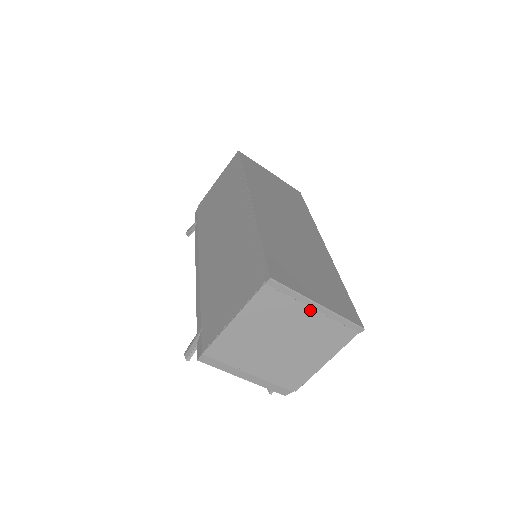
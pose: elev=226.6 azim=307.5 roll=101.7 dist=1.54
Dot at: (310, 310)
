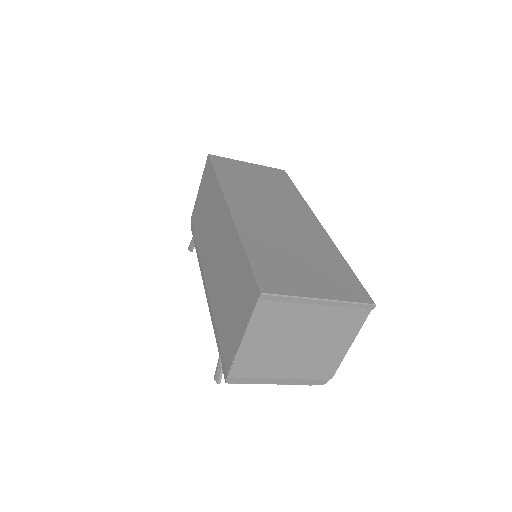
Dot at: (313, 307)
